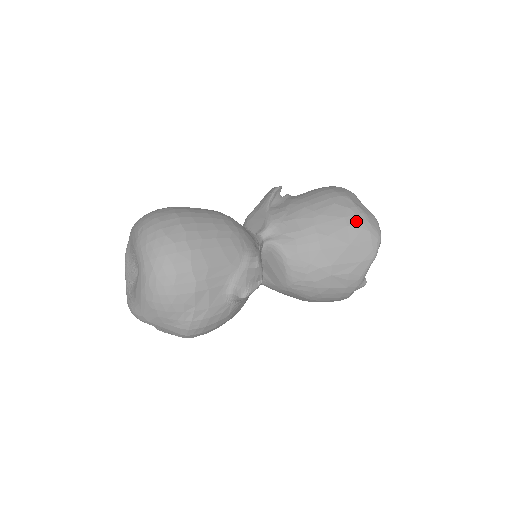
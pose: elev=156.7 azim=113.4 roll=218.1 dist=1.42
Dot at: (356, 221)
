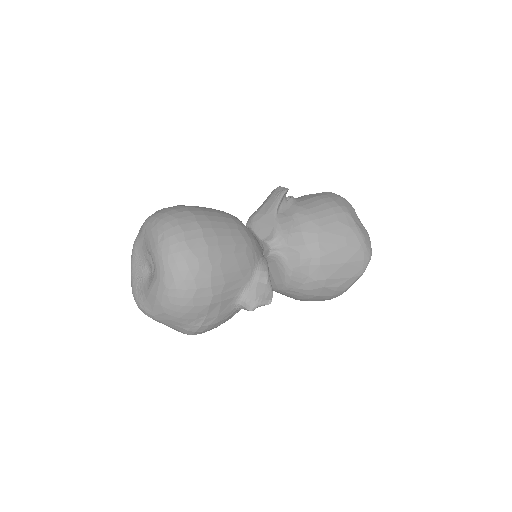
Dot at: (355, 241)
